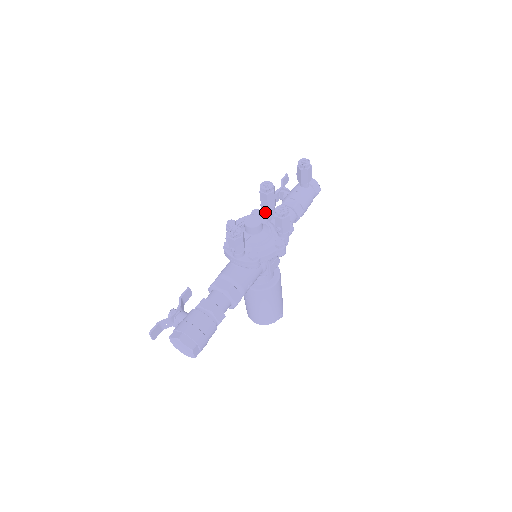
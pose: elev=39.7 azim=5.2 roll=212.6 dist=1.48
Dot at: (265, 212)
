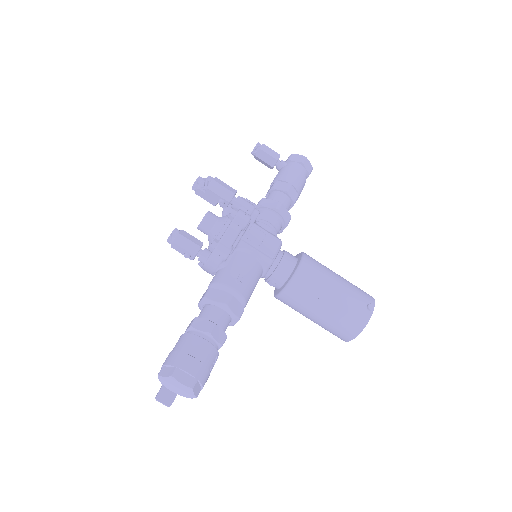
Dot at: (223, 207)
